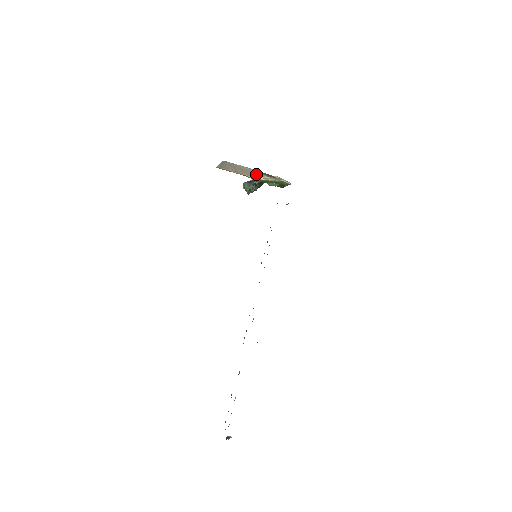
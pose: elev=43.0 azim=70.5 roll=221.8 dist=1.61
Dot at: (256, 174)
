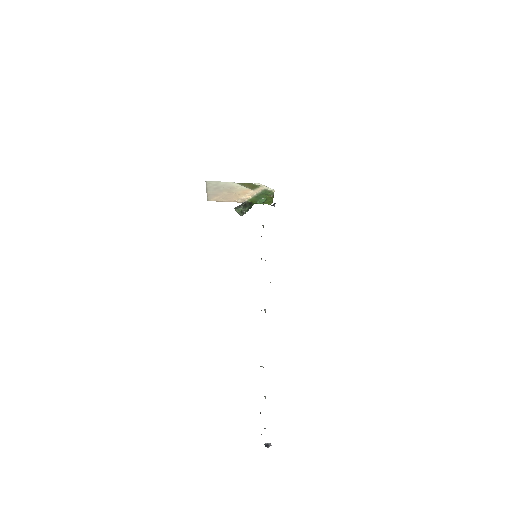
Dot at: (241, 192)
